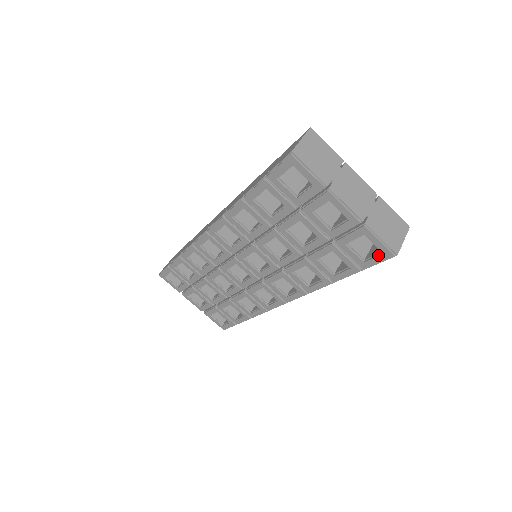
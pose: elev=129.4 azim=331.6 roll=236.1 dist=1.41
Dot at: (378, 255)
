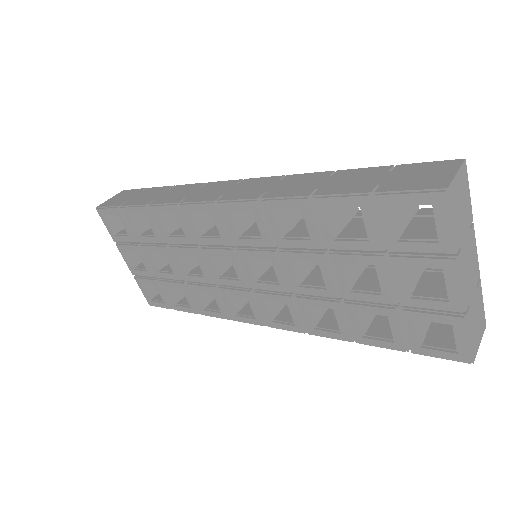
Dot at: (448, 351)
